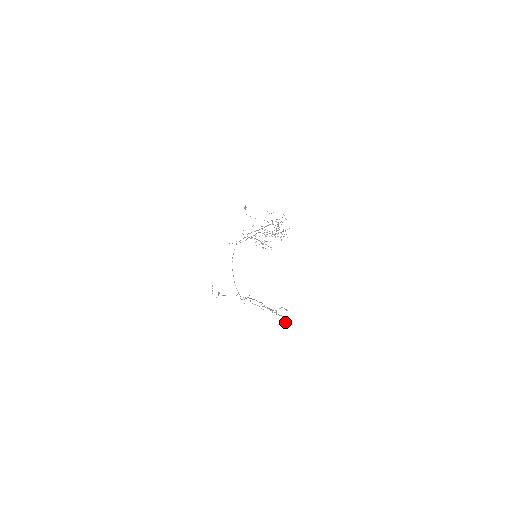
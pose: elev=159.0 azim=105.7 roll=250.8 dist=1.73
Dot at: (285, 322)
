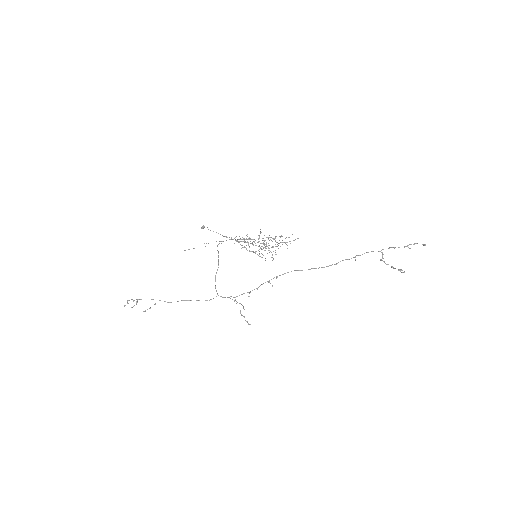
Dot at: (400, 270)
